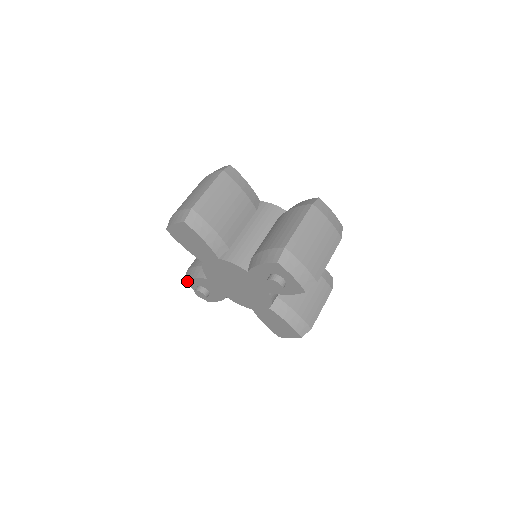
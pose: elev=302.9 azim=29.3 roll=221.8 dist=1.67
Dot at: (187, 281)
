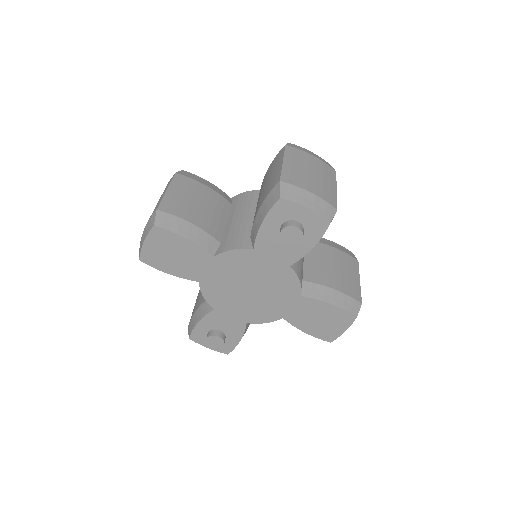
Dot at: (193, 336)
